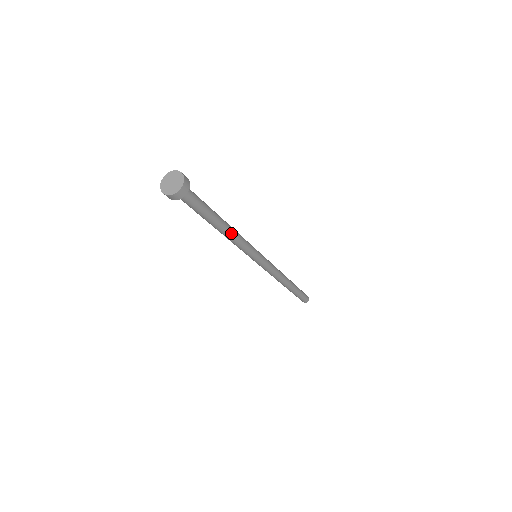
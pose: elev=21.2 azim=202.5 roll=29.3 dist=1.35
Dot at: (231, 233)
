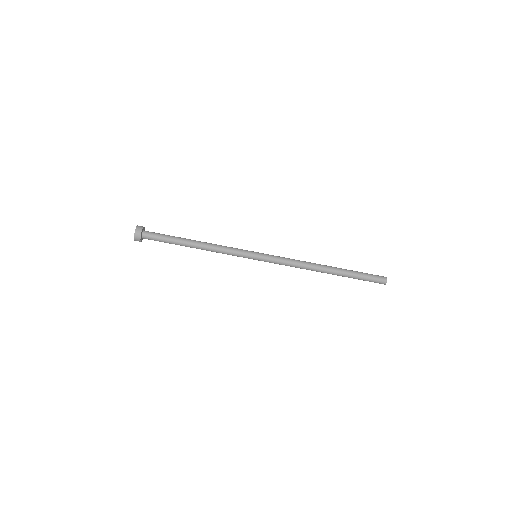
Dot at: (206, 243)
